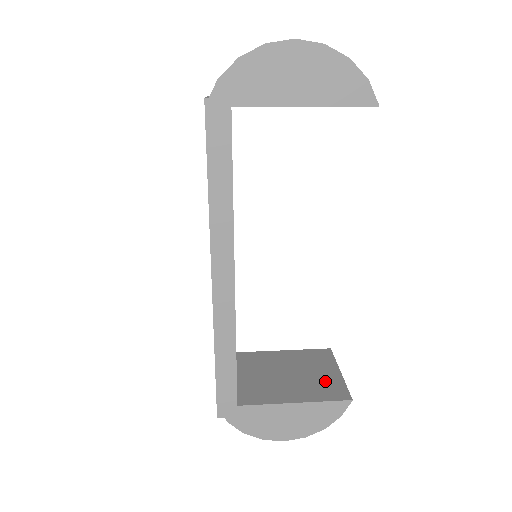
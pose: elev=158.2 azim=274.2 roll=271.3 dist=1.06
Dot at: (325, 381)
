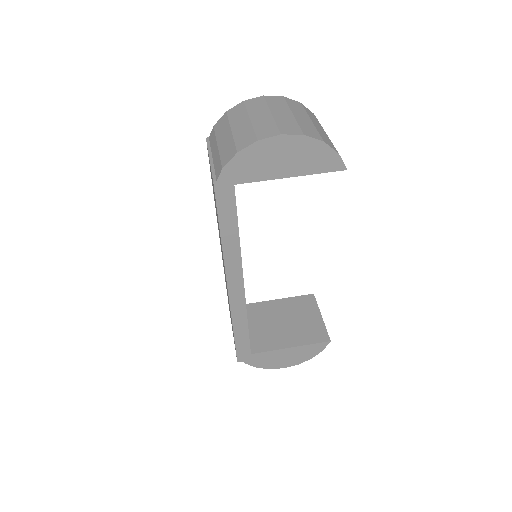
Dot at: (311, 326)
